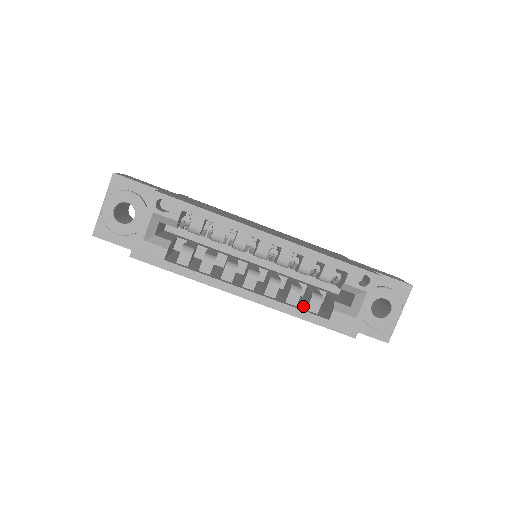
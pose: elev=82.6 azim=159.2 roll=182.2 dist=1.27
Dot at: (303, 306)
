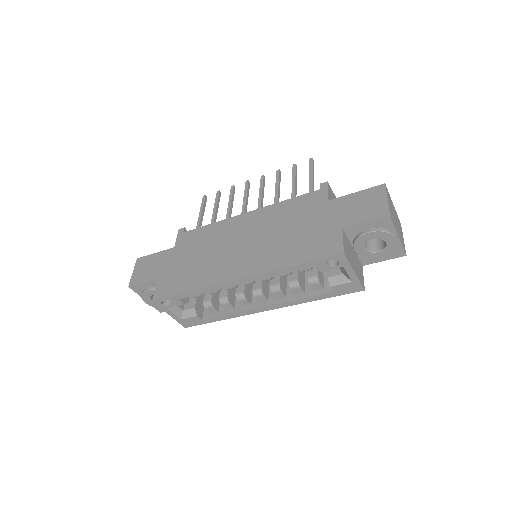
Dot at: occluded
